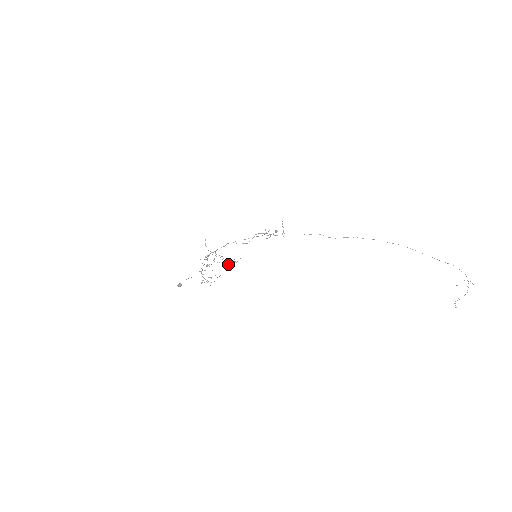
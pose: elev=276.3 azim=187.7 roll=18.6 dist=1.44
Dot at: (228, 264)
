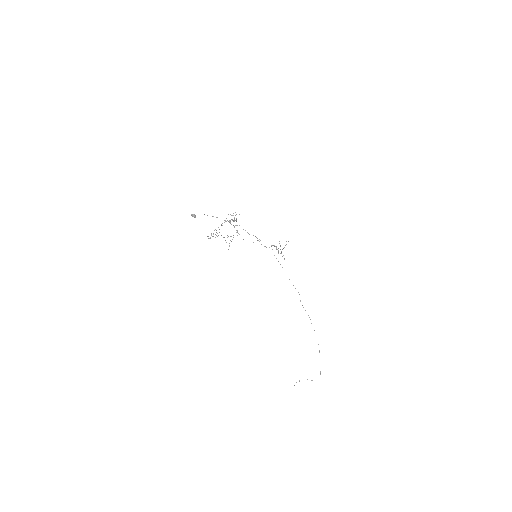
Dot at: occluded
